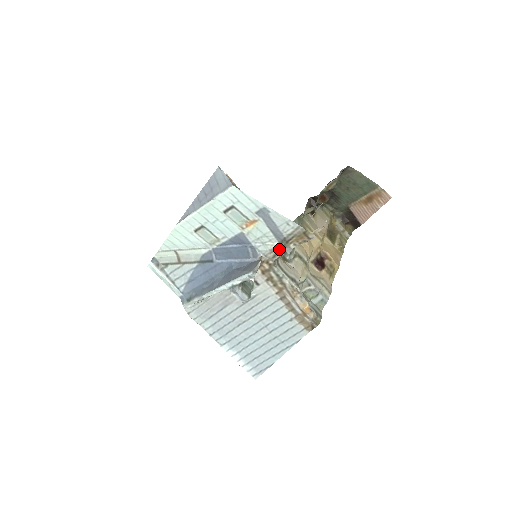
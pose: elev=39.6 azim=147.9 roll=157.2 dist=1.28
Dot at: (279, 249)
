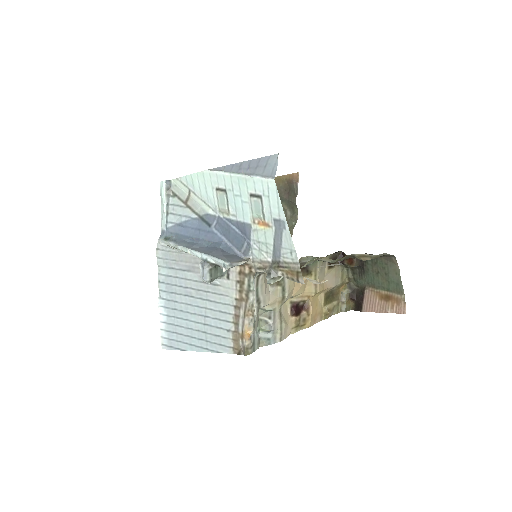
Dot at: (268, 266)
